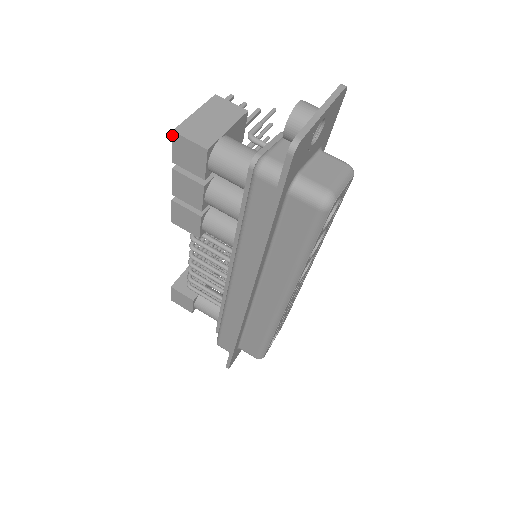
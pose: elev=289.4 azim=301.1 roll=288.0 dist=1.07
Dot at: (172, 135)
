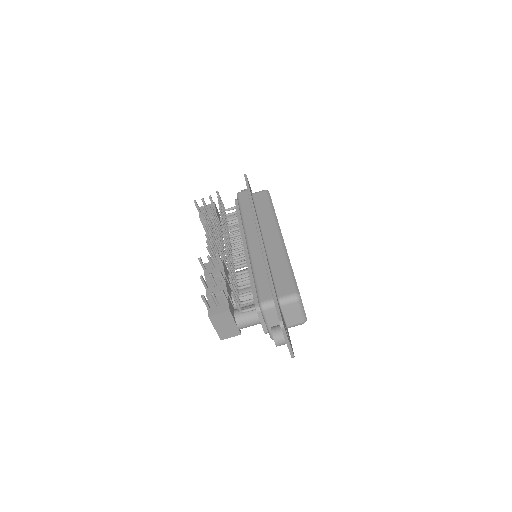
Dot at: (221, 338)
